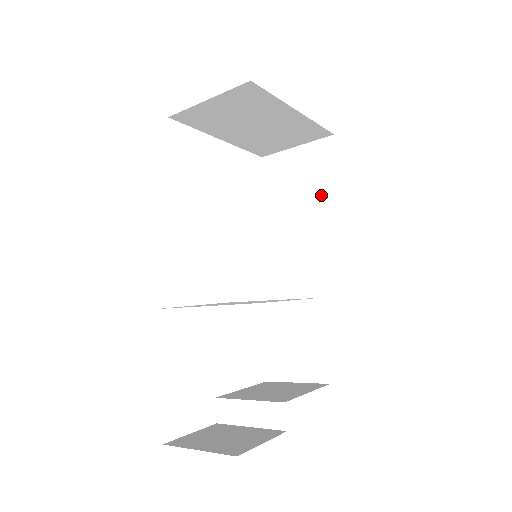
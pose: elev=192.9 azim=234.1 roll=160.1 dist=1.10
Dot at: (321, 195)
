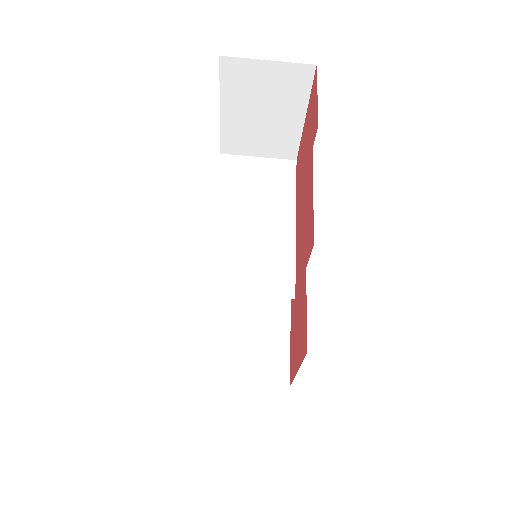
Dot at: occluded
